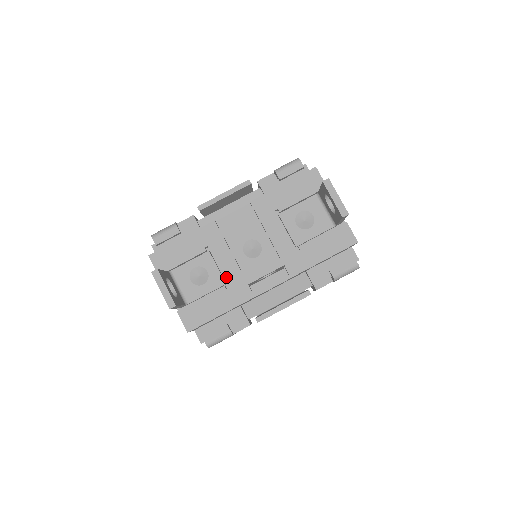
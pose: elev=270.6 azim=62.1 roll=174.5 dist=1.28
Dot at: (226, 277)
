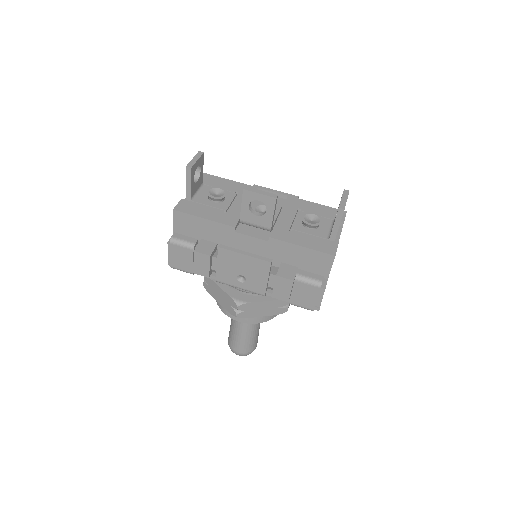
Dot at: (231, 208)
